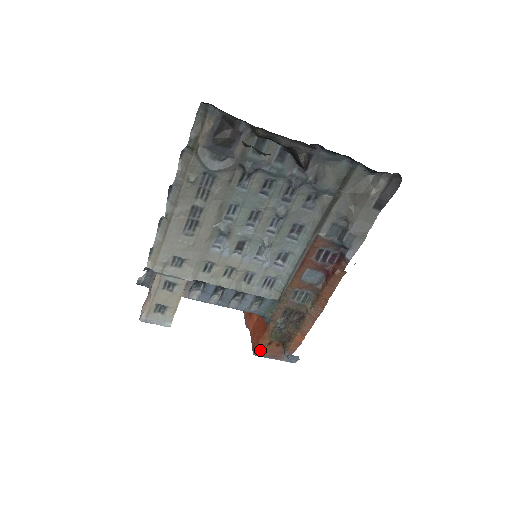
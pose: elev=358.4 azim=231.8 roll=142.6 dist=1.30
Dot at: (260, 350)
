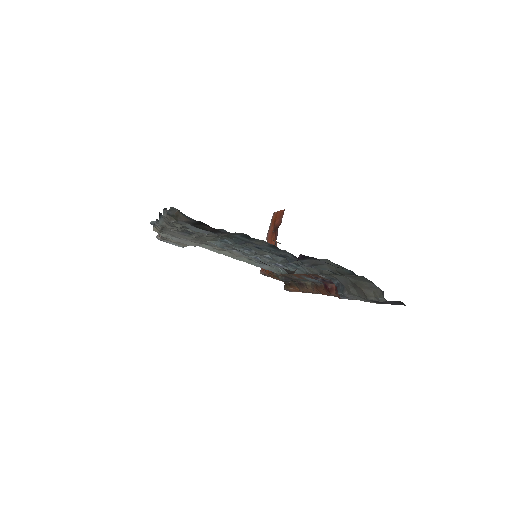
Dot at: (266, 274)
